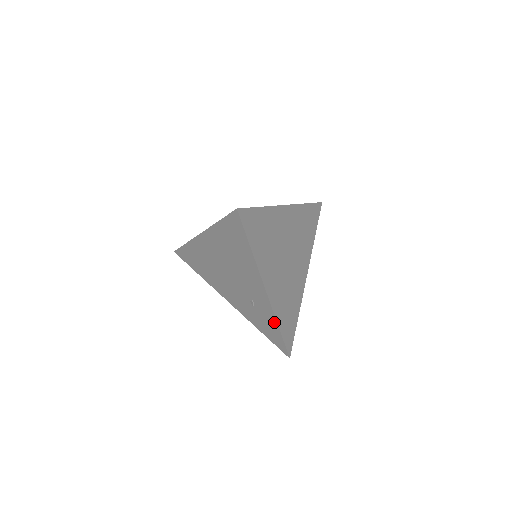
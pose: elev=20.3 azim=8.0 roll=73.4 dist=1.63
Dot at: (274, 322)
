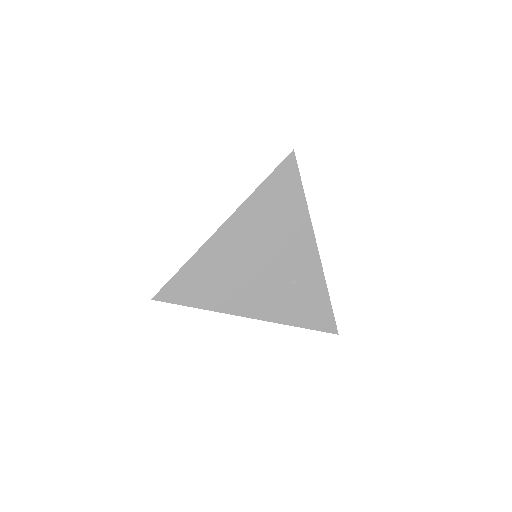
Dot at: (323, 288)
